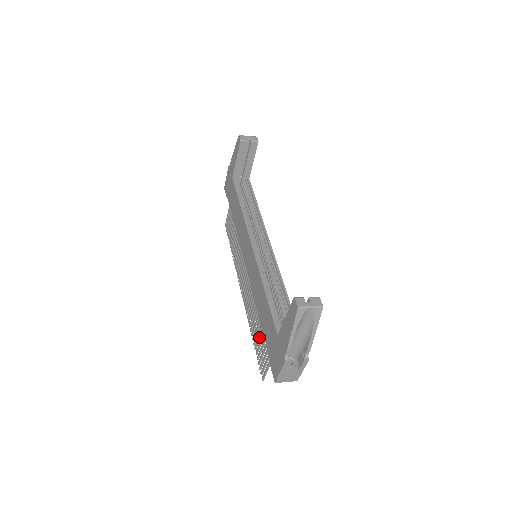
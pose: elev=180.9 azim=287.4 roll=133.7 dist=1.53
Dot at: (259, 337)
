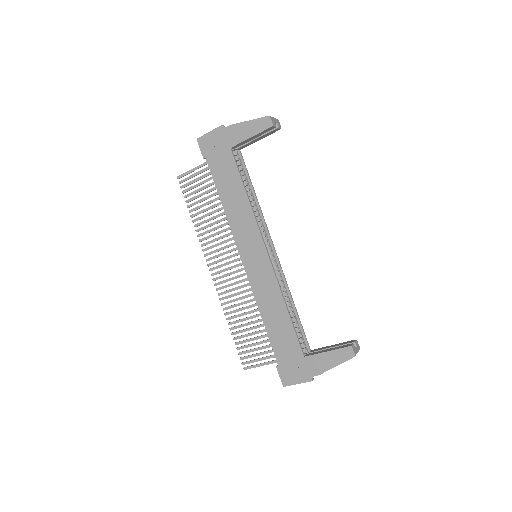
Dot at: (250, 335)
